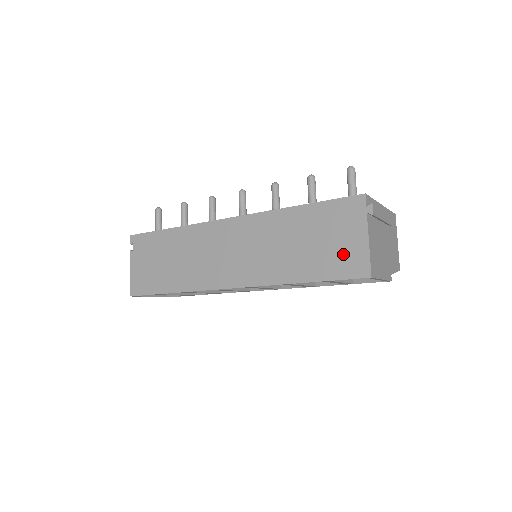
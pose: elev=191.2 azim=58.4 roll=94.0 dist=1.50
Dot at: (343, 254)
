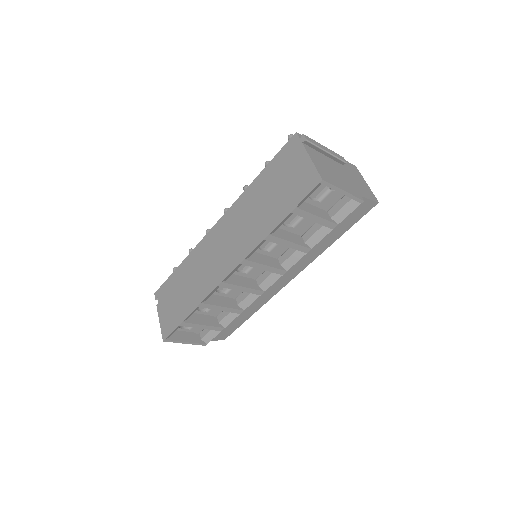
Dot at: (297, 181)
